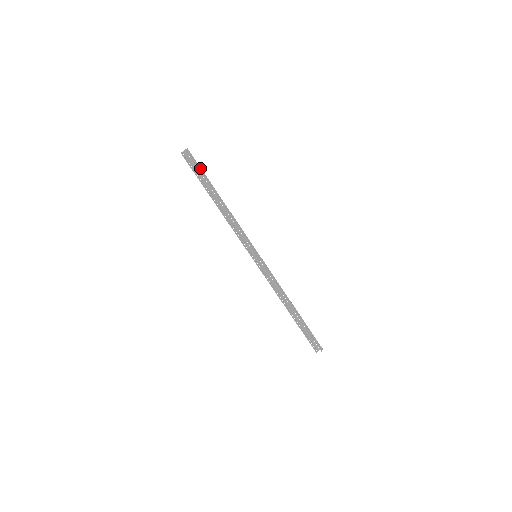
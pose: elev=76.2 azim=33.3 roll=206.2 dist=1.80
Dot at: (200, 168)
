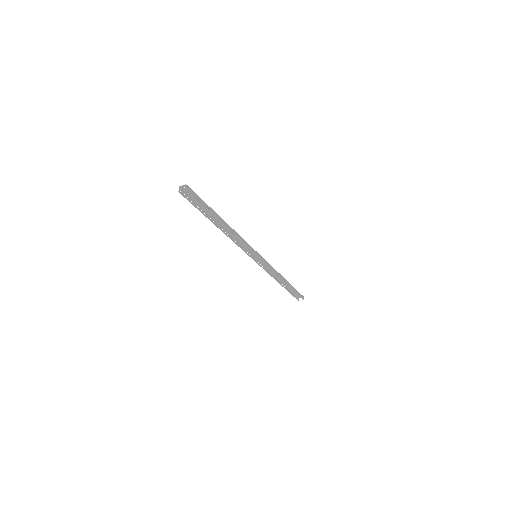
Dot at: (202, 201)
